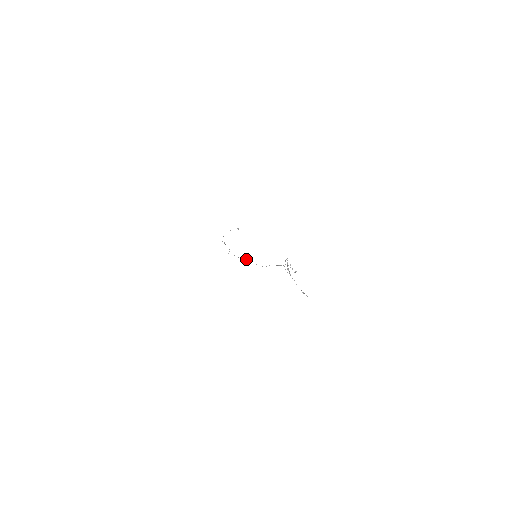
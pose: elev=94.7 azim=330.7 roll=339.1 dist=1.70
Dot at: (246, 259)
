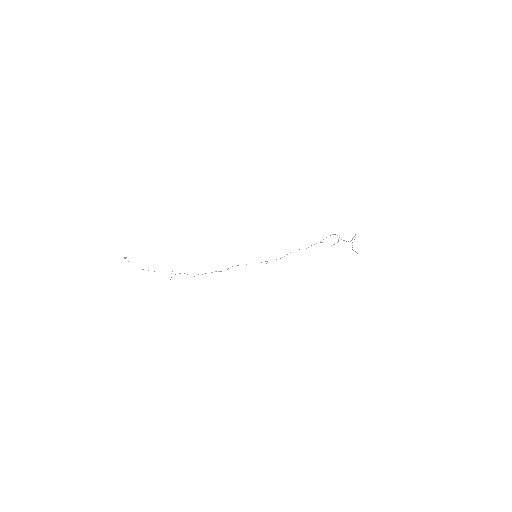
Dot at: (246, 264)
